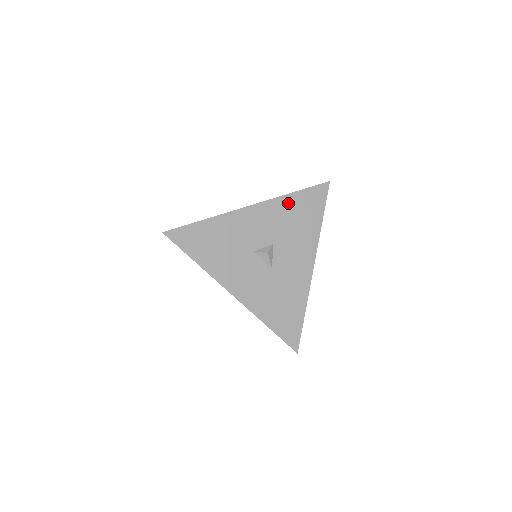
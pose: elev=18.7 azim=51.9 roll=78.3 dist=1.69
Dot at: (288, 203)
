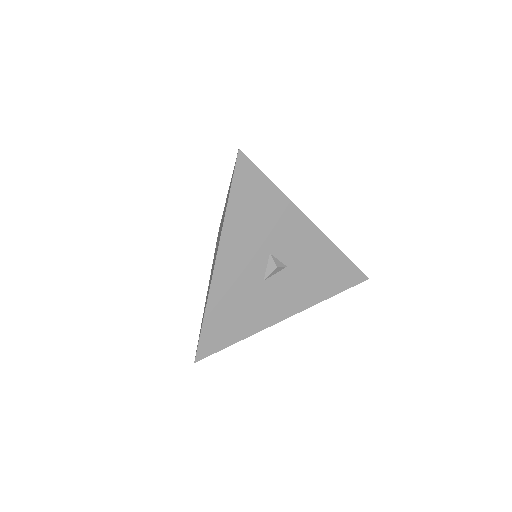
Dot at: (331, 254)
